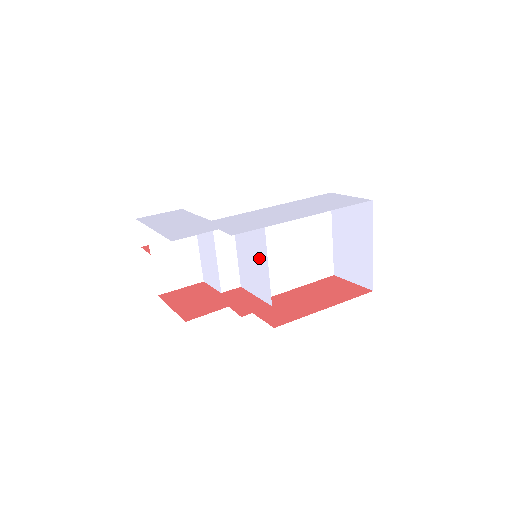
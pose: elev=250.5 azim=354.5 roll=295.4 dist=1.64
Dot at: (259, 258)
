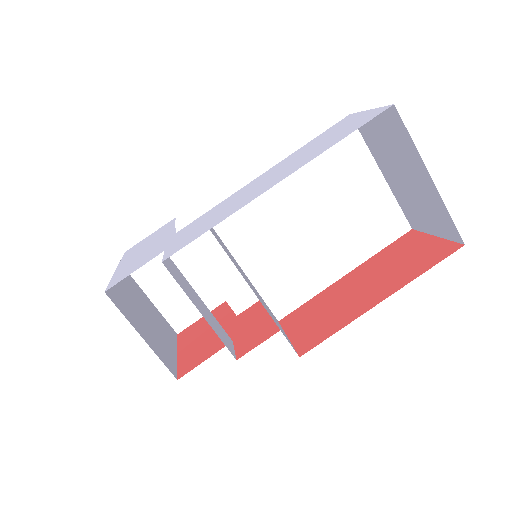
Dot at: occluded
